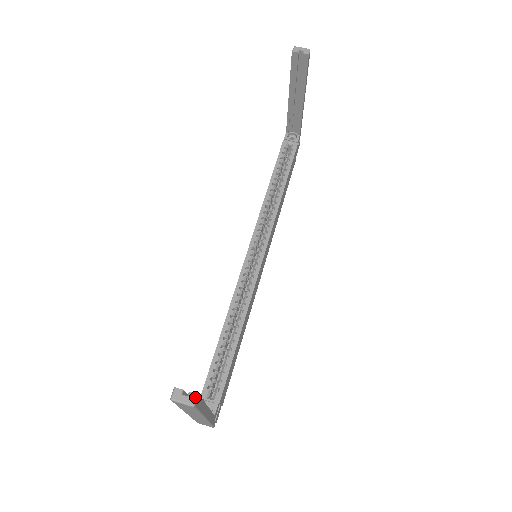
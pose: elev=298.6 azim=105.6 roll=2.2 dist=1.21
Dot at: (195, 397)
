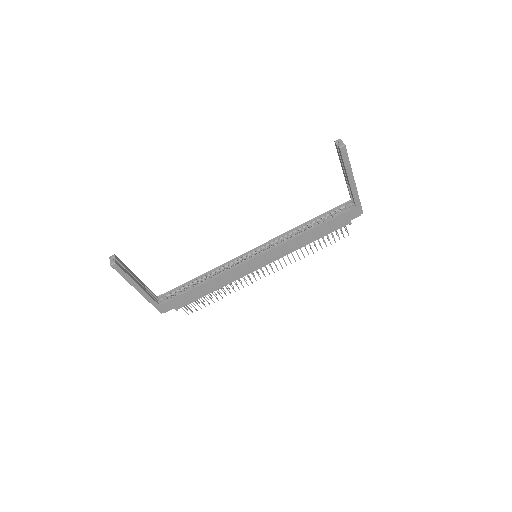
Dot at: (114, 263)
